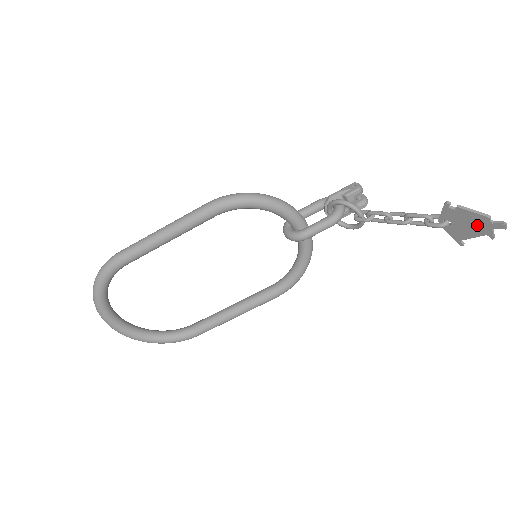
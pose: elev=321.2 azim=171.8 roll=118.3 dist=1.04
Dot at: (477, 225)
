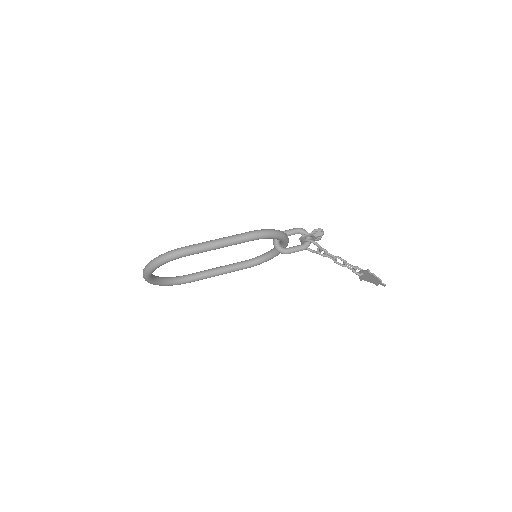
Dot at: (374, 281)
